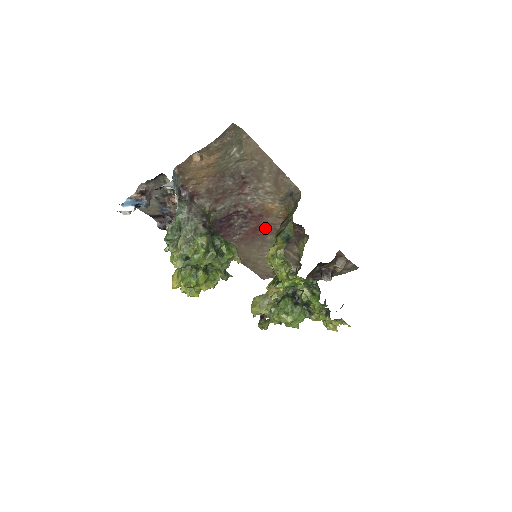
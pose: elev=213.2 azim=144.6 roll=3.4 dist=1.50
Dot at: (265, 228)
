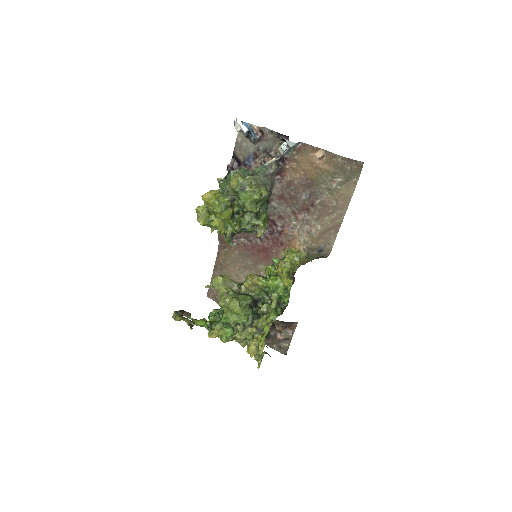
Dot at: (270, 256)
